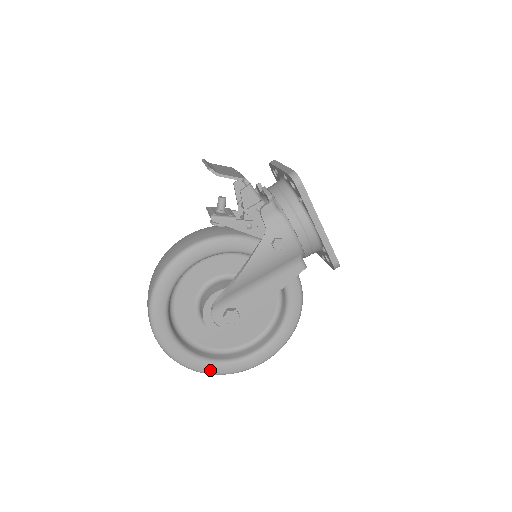
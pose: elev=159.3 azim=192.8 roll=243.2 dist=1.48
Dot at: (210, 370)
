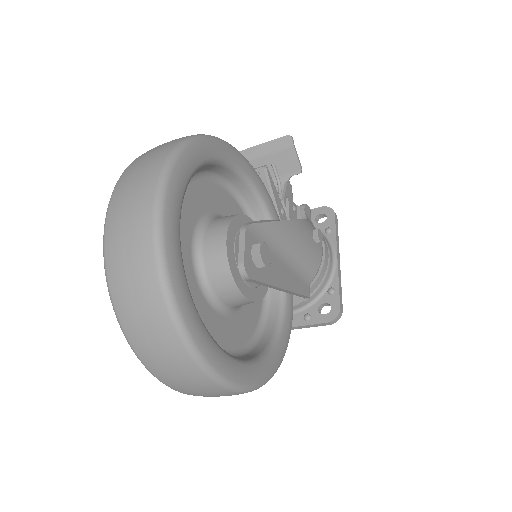
Dot at: (187, 312)
